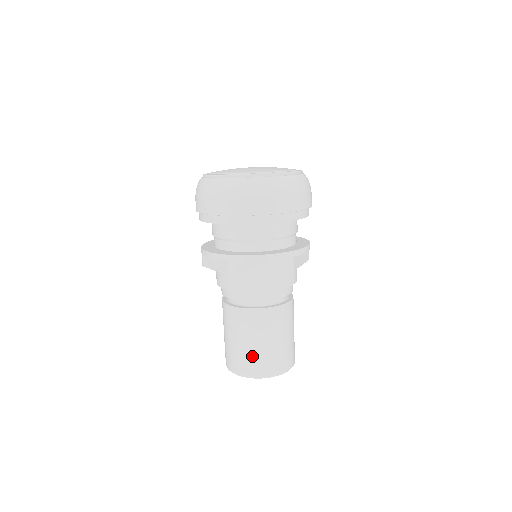
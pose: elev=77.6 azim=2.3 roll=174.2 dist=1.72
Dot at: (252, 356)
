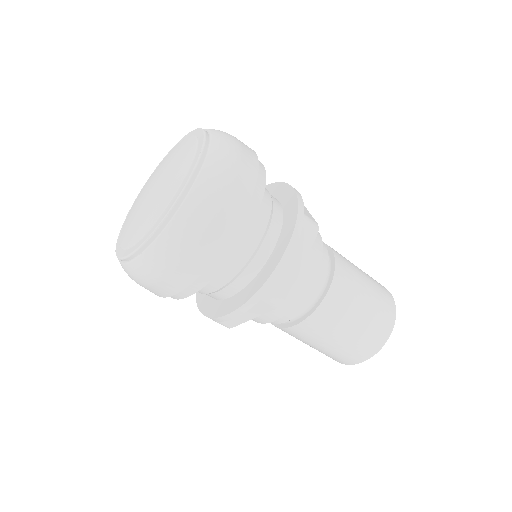
Dot at: (365, 333)
